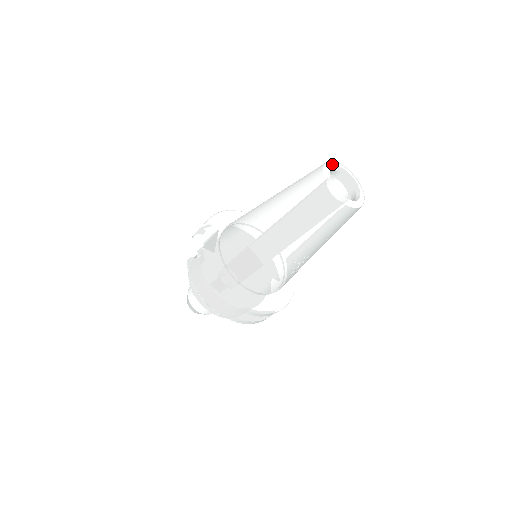
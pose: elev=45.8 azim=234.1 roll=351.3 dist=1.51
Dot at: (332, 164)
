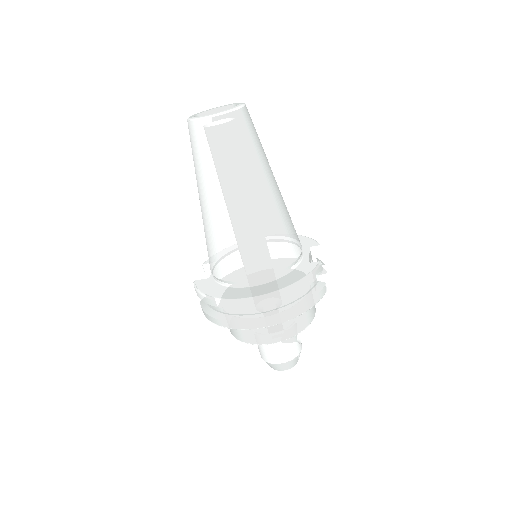
Dot at: (202, 112)
